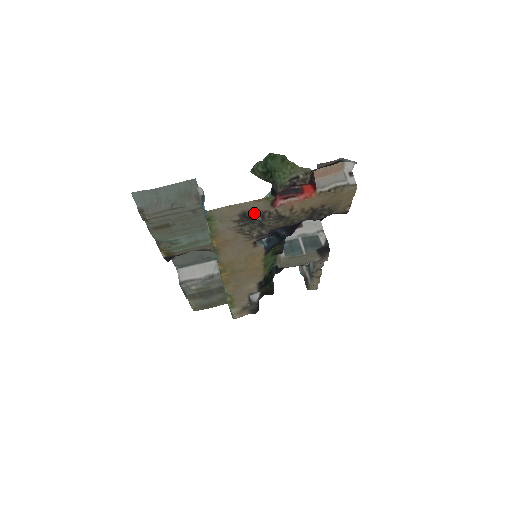
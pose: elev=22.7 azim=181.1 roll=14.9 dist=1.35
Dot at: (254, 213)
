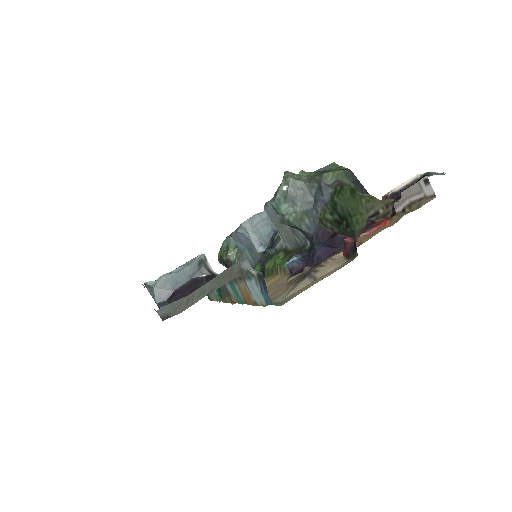
Dot at: (316, 267)
